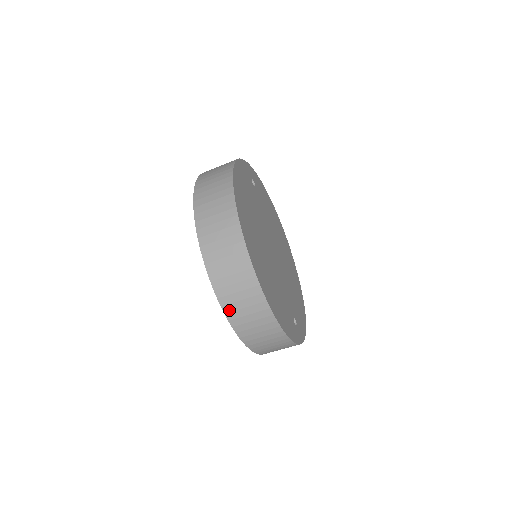
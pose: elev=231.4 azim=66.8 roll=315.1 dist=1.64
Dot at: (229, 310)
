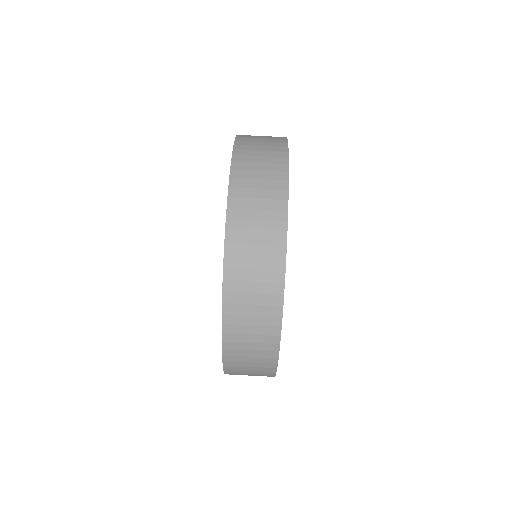
Dot at: (244, 135)
